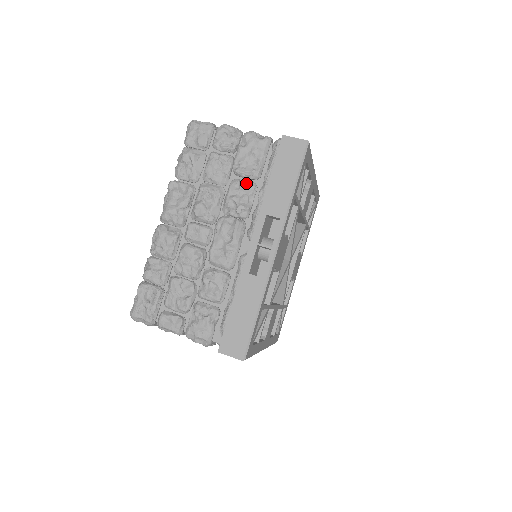
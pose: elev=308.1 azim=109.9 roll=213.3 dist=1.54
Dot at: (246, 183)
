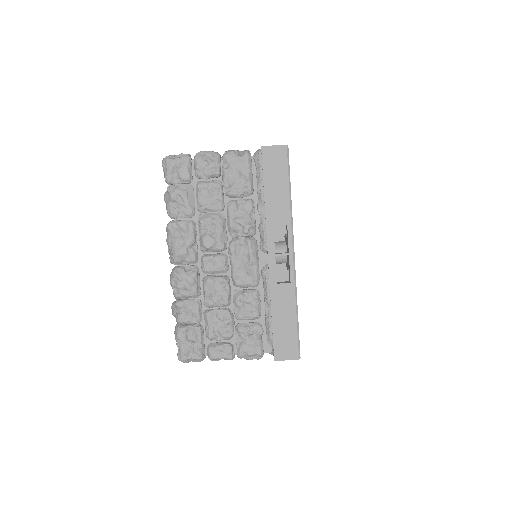
Dot at: (243, 202)
